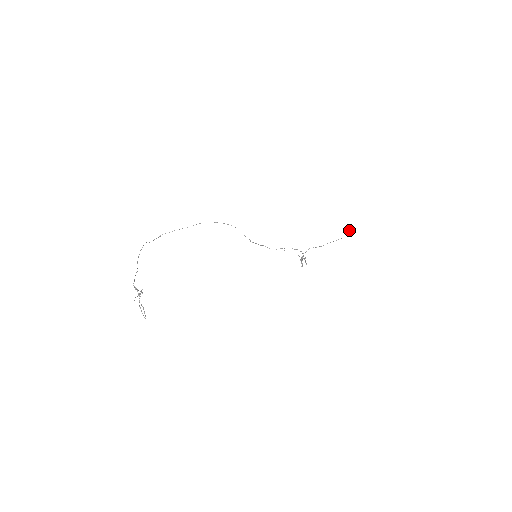
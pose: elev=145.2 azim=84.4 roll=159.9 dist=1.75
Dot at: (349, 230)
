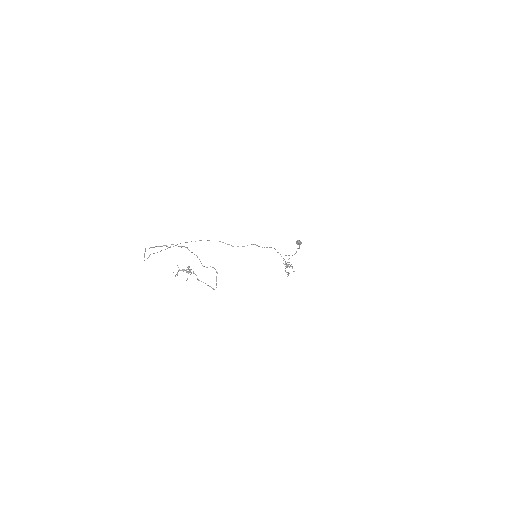
Dot at: (299, 241)
